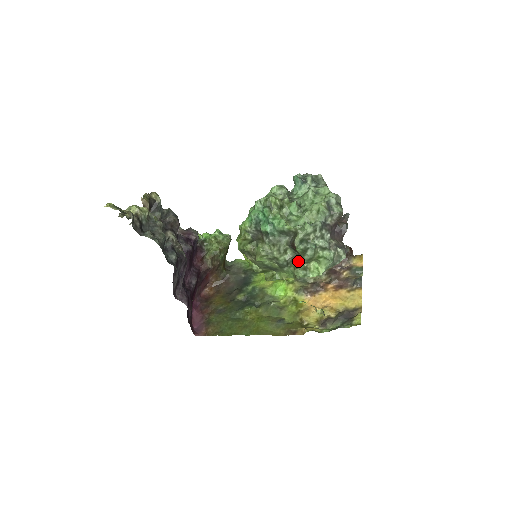
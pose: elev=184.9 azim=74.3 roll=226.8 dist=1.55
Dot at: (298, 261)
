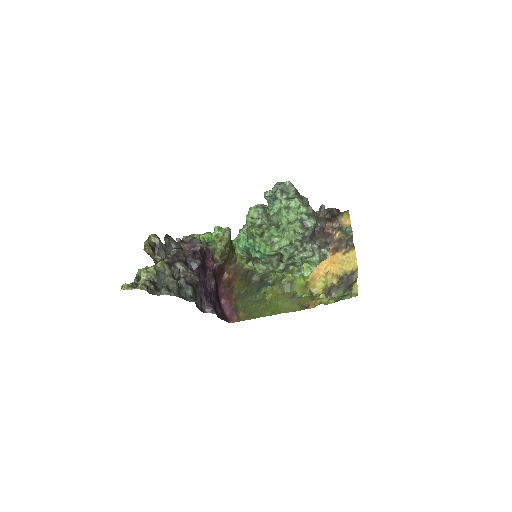
Dot at: (291, 265)
